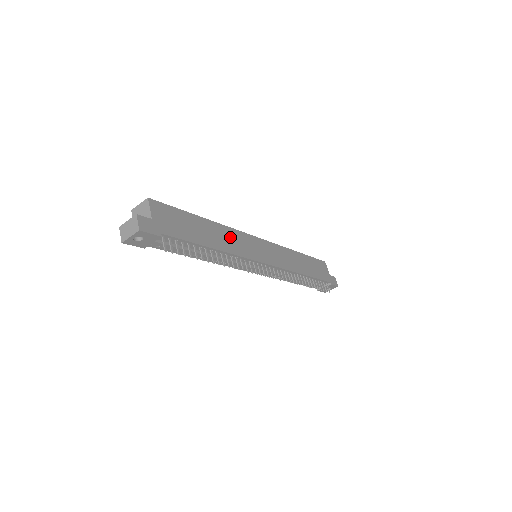
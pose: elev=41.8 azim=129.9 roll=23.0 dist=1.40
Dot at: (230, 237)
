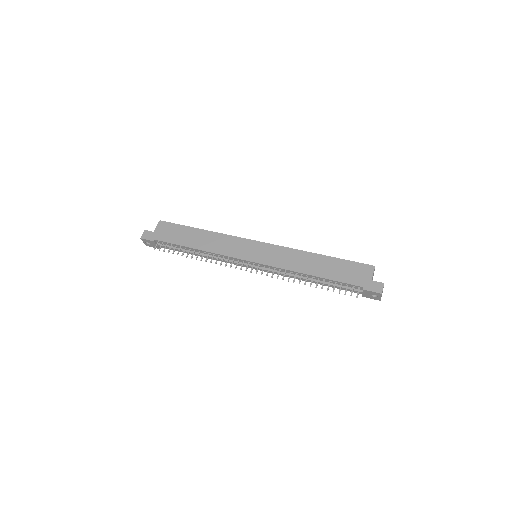
Dot at: (220, 241)
